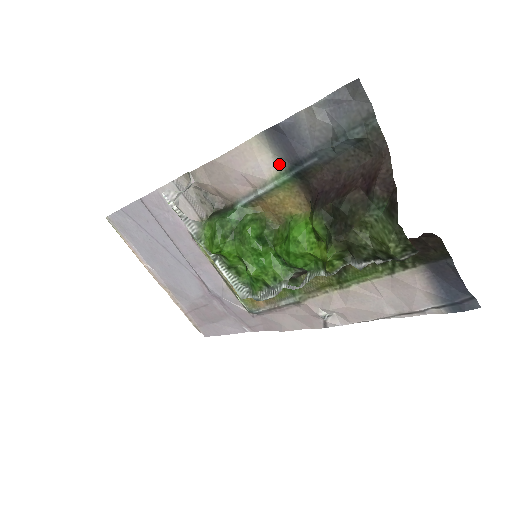
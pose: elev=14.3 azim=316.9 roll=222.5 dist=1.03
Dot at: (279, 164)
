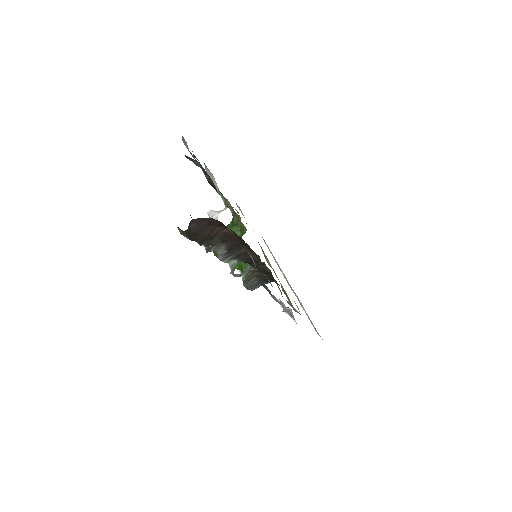
Dot at: (216, 183)
